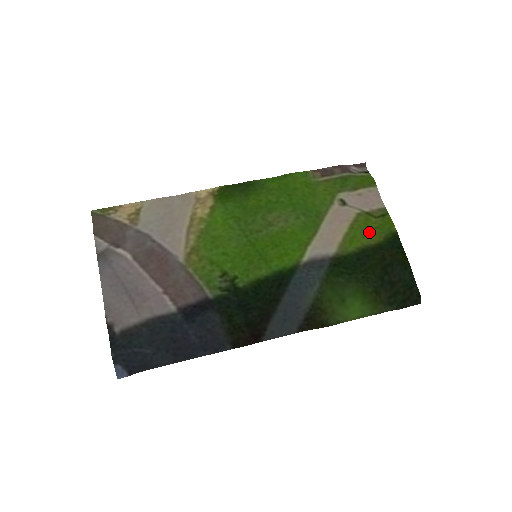
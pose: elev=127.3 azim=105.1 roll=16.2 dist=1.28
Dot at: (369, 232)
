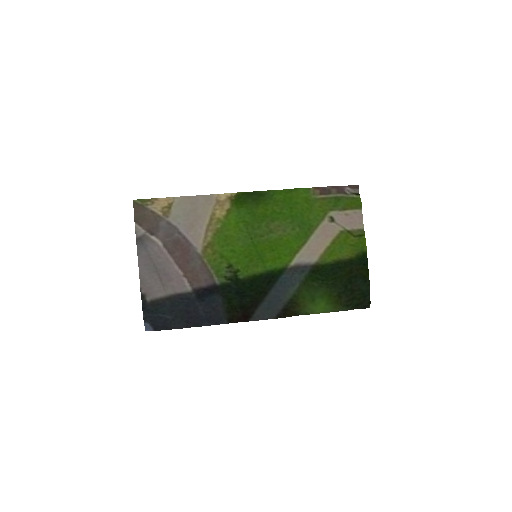
Dot at: (346, 248)
